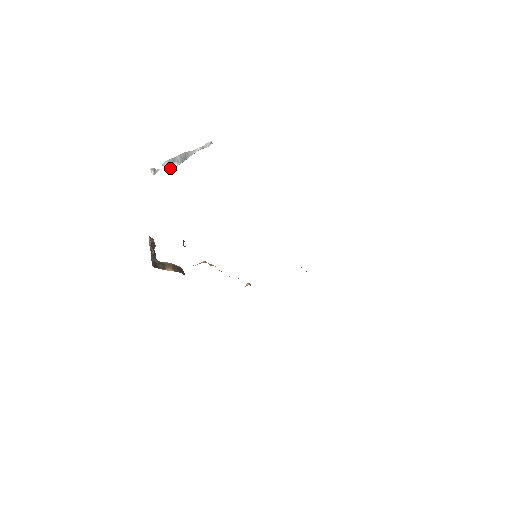
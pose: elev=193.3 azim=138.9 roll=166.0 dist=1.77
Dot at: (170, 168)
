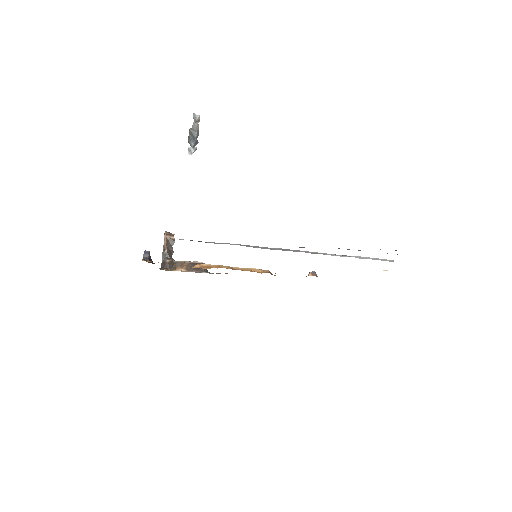
Dot at: (192, 147)
